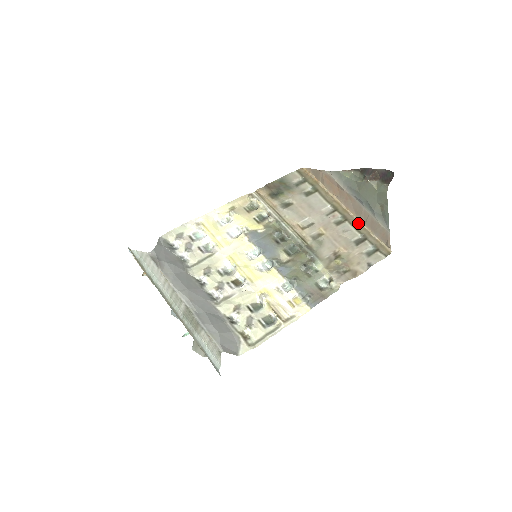
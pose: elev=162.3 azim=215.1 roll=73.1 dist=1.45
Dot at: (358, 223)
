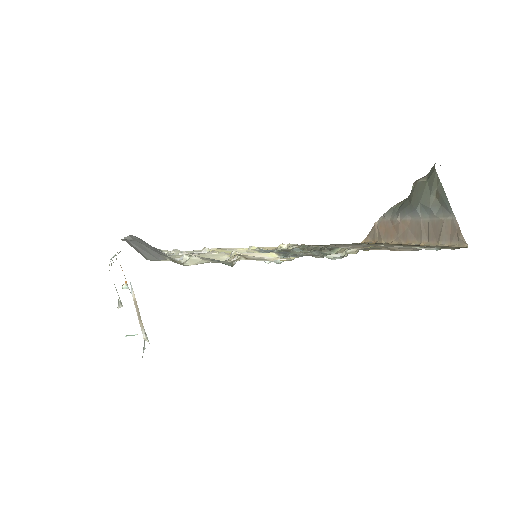
Dot at: (420, 245)
